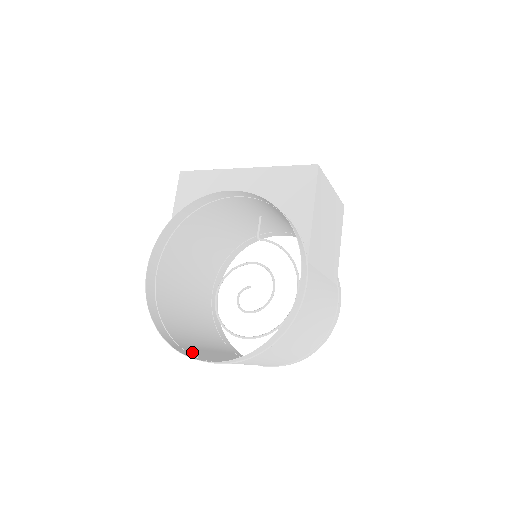
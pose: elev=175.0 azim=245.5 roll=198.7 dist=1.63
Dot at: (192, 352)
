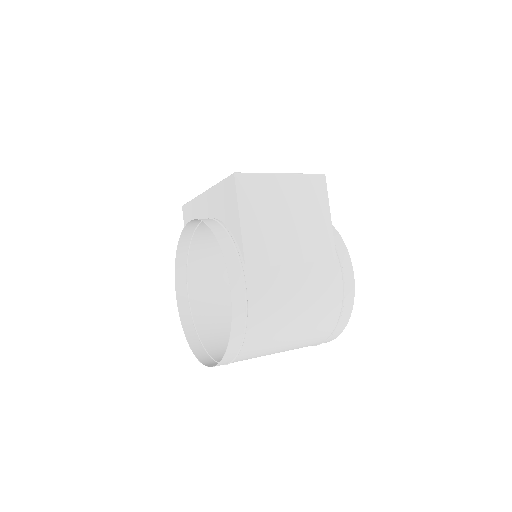
Dot at: (218, 355)
